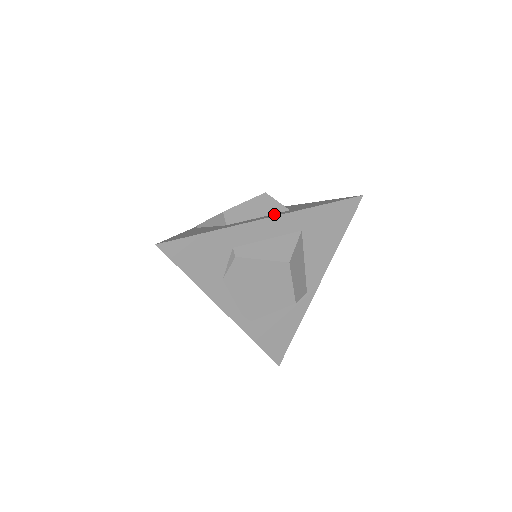
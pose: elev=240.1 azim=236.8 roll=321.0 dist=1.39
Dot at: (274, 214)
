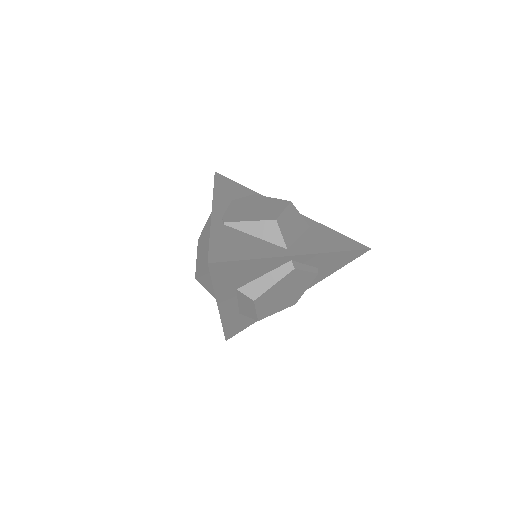
Dot at: occluded
